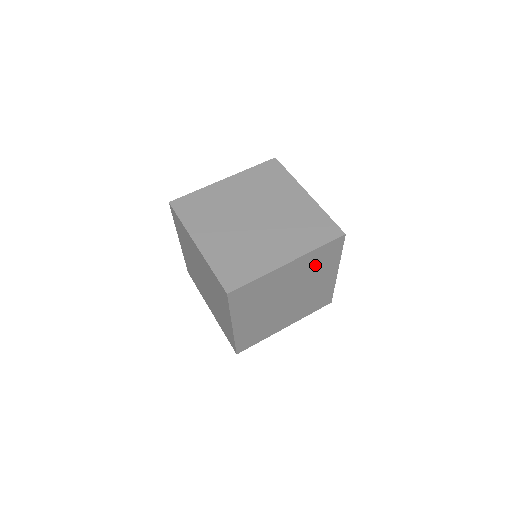
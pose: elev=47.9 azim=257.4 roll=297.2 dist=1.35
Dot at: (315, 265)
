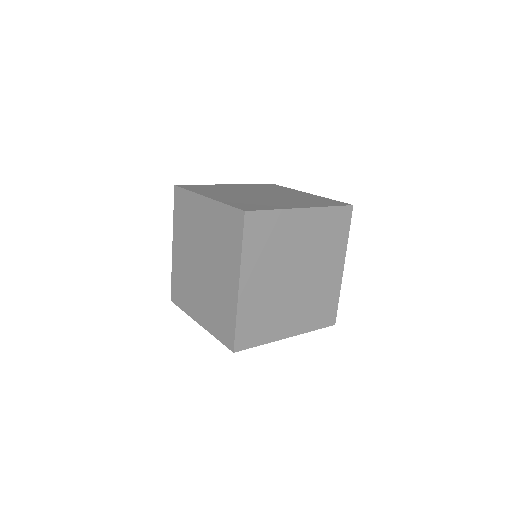
Dot at: (325, 235)
